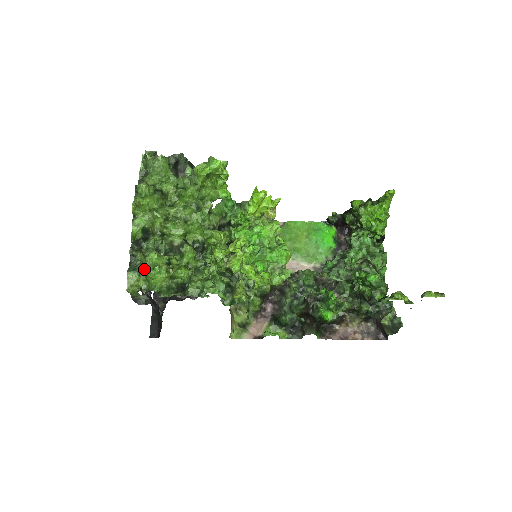
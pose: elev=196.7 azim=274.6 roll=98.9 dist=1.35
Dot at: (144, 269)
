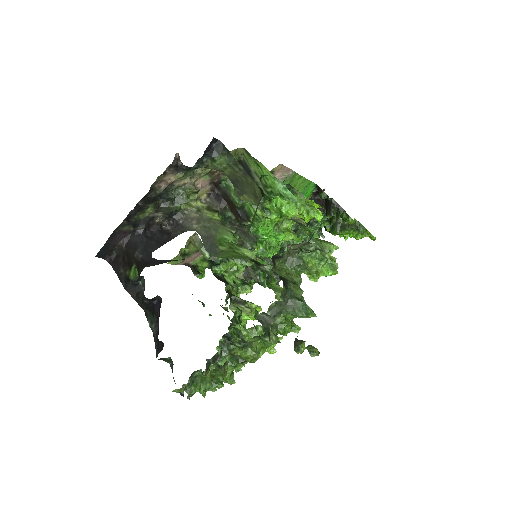
Dot at: (200, 381)
